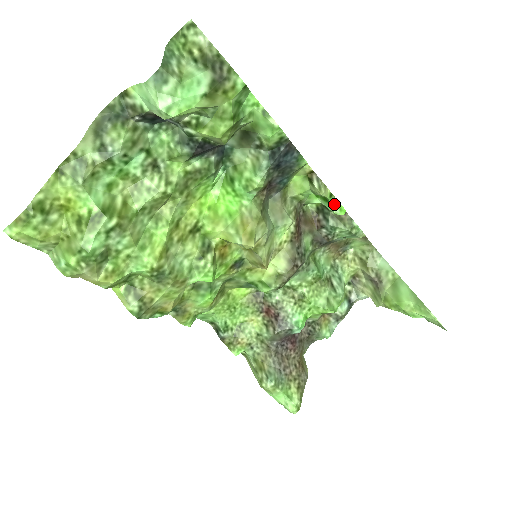
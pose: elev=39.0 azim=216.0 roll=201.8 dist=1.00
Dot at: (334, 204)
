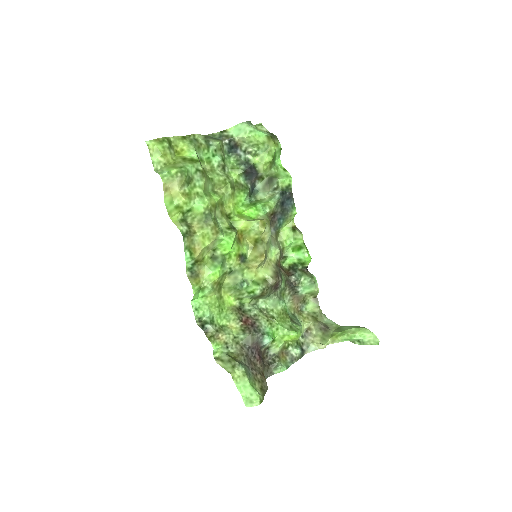
Dot at: (305, 250)
